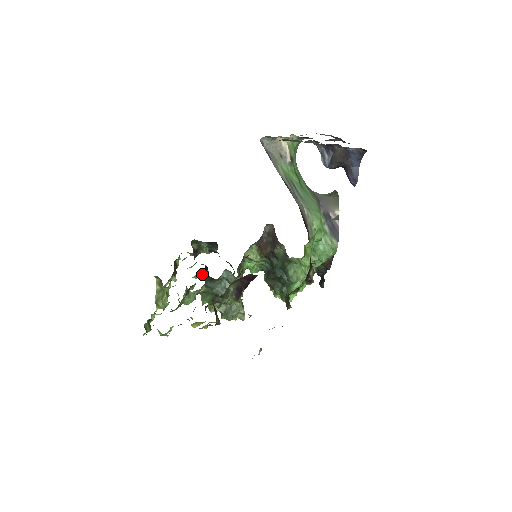
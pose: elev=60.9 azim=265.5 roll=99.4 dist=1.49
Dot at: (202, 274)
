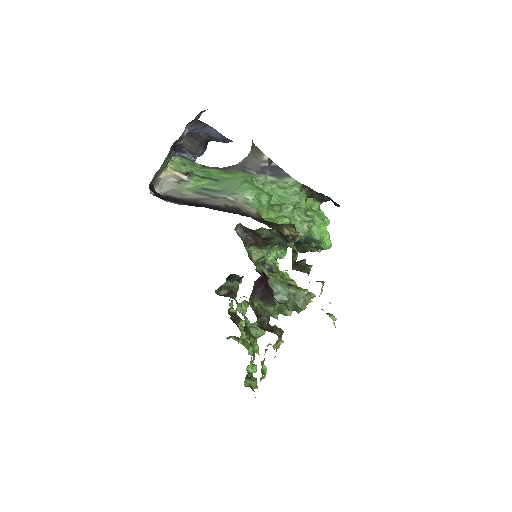
Dot at: (246, 306)
